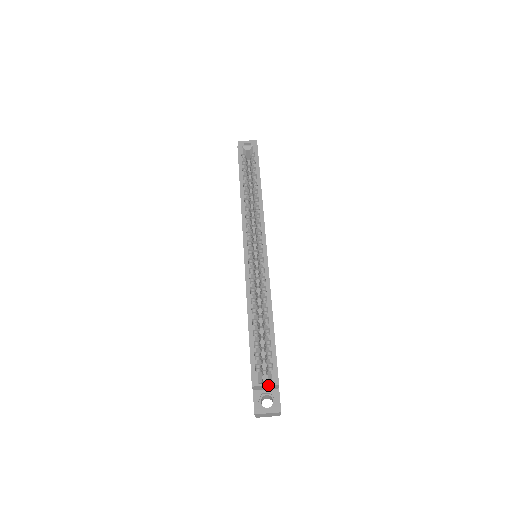
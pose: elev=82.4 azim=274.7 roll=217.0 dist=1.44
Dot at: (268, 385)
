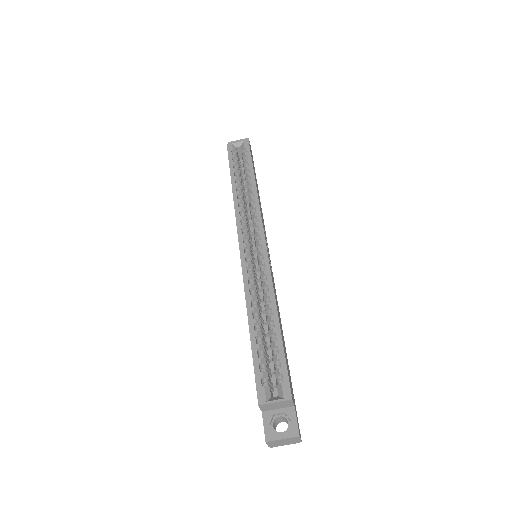
Dot at: (278, 401)
